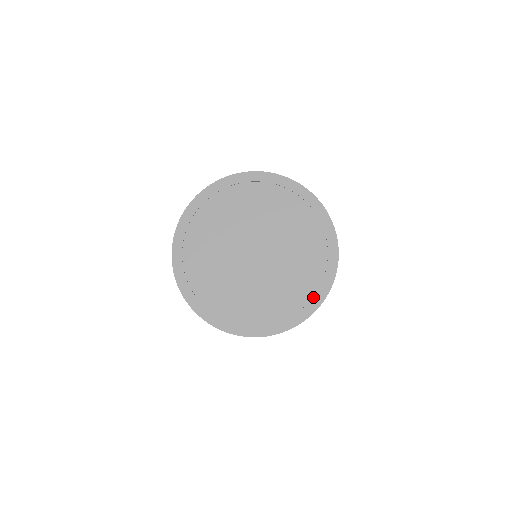
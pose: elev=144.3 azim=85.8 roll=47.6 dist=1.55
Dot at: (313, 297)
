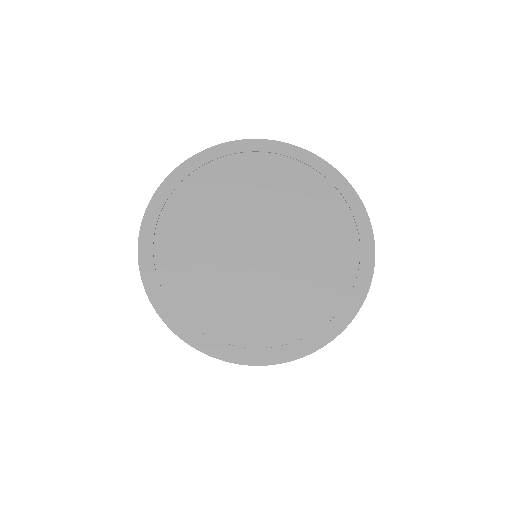
Dot at: (355, 221)
